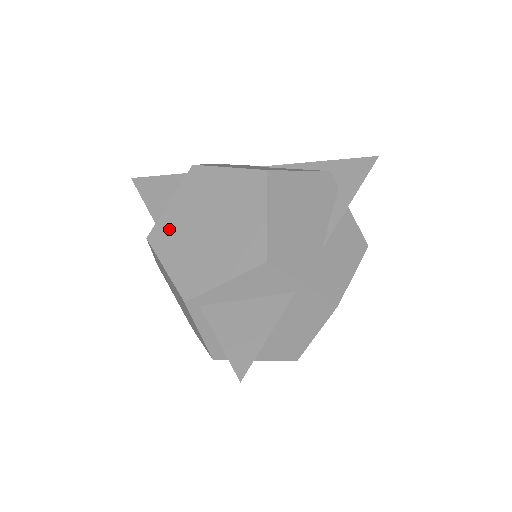
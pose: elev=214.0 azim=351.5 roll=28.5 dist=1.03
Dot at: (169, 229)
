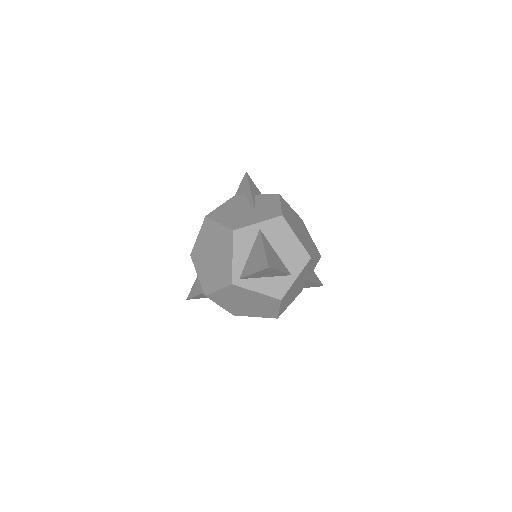
Dot at: (206, 280)
